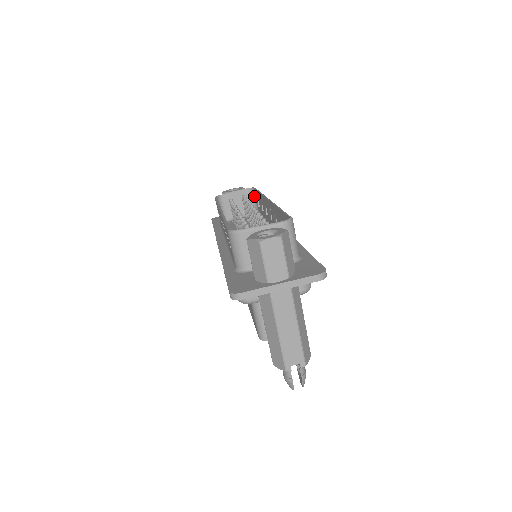
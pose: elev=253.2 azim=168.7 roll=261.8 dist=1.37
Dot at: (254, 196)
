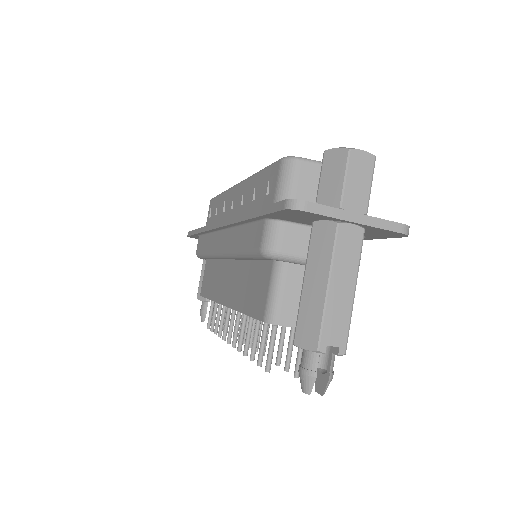
Dot at: occluded
